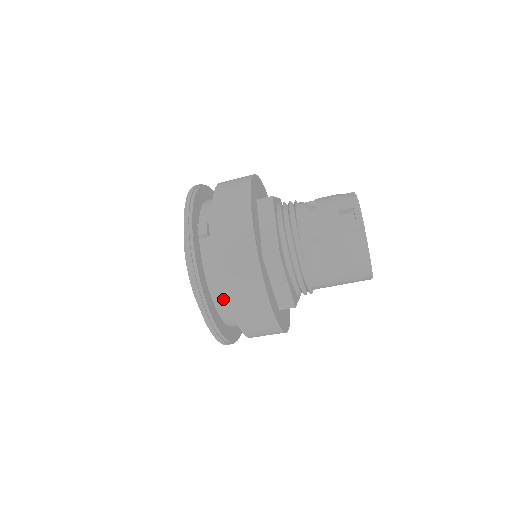
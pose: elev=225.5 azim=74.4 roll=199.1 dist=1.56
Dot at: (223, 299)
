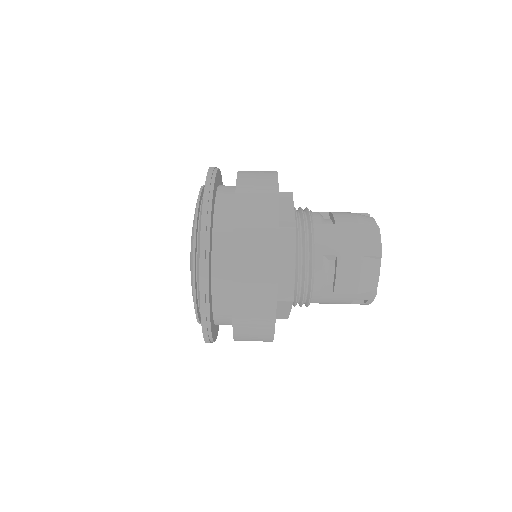
Dot at: (228, 193)
